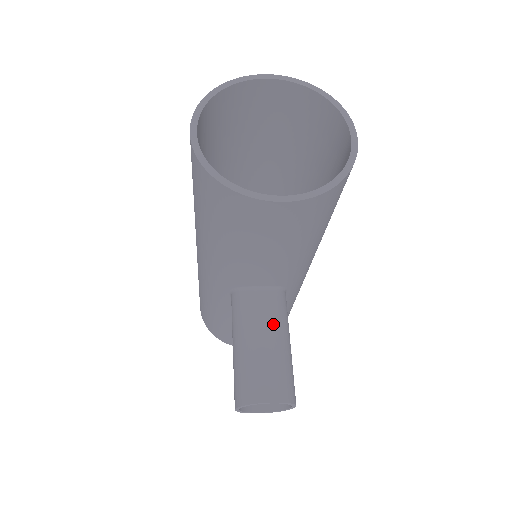
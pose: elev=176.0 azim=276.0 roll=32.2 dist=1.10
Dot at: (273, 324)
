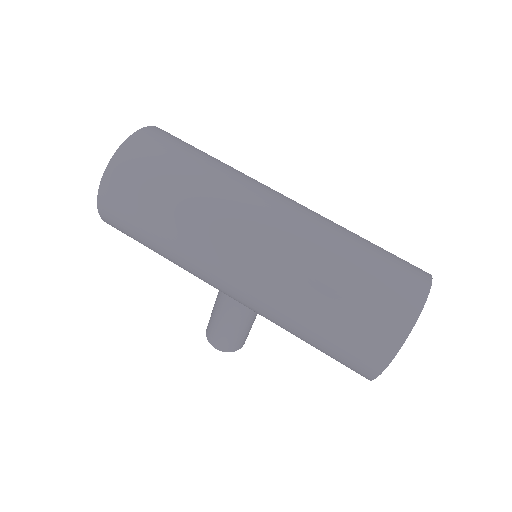
Dot at: occluded
